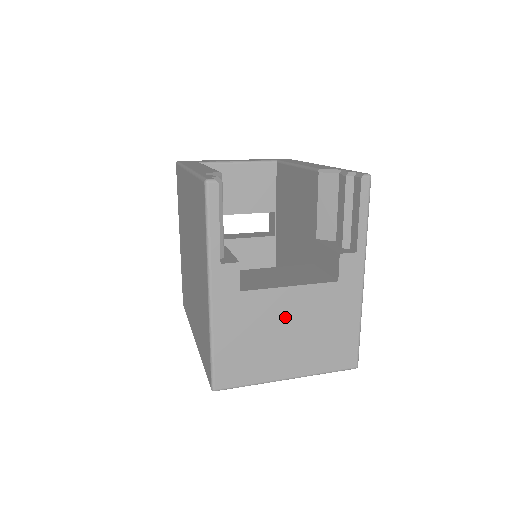
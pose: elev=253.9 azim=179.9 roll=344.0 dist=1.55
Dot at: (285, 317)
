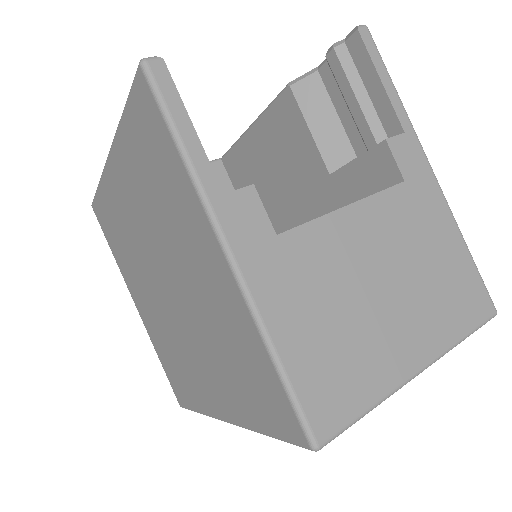
Dot at: (363, 260)
